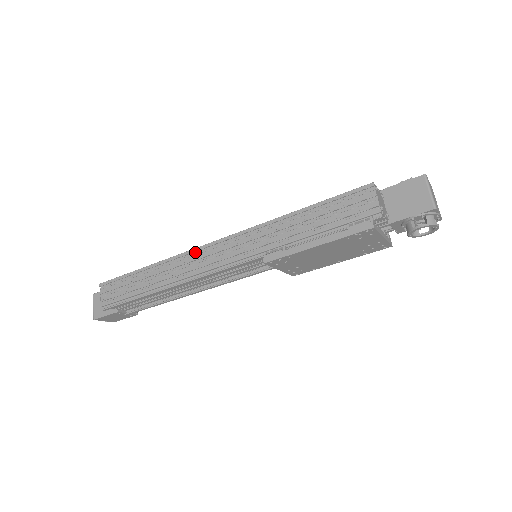
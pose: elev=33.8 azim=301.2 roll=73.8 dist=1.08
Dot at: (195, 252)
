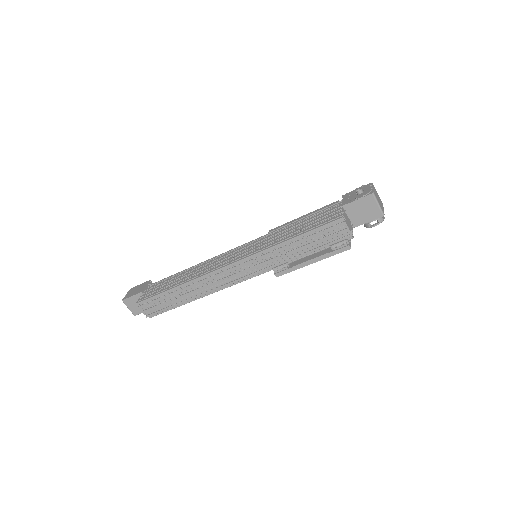
Dot at: (213, 273)
